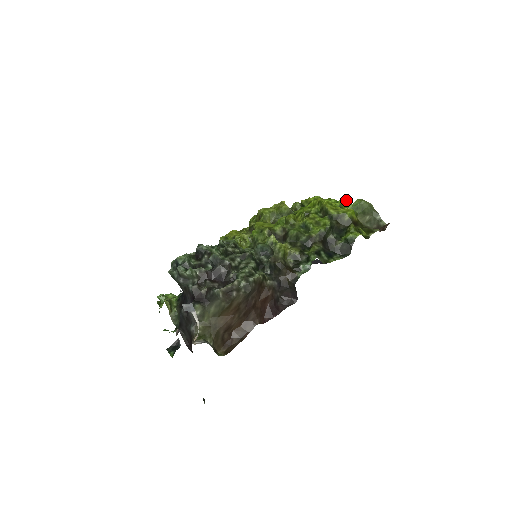
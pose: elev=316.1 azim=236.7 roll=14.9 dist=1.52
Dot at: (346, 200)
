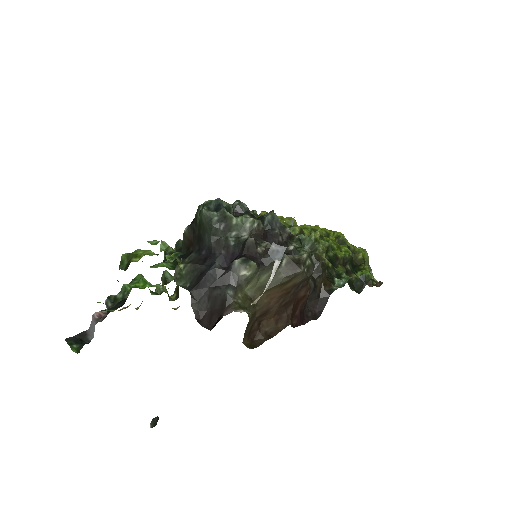
Dot at: occluded
